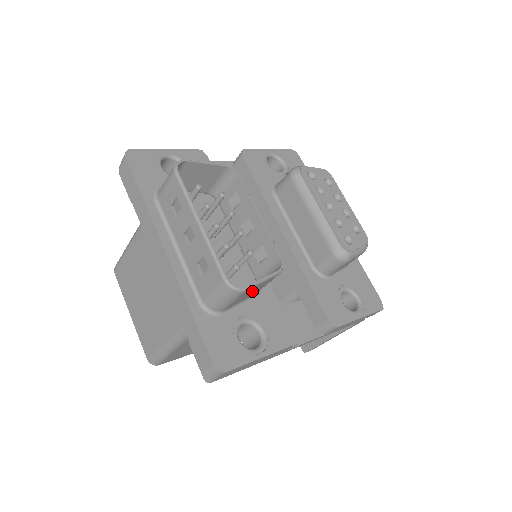
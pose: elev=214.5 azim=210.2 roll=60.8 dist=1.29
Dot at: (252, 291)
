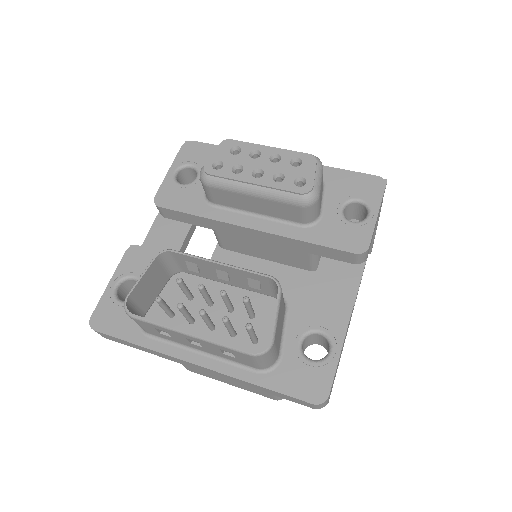
Dot at: (279, 324)
